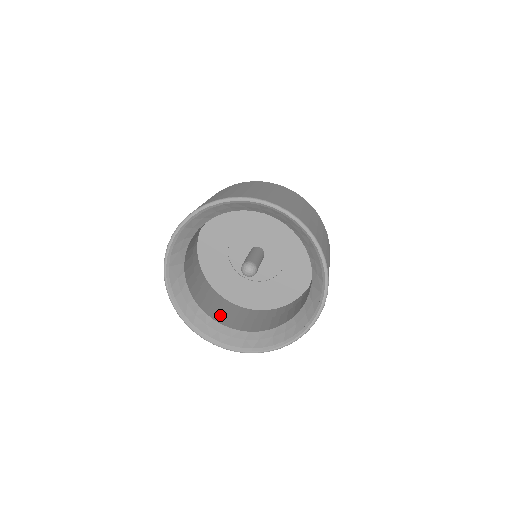
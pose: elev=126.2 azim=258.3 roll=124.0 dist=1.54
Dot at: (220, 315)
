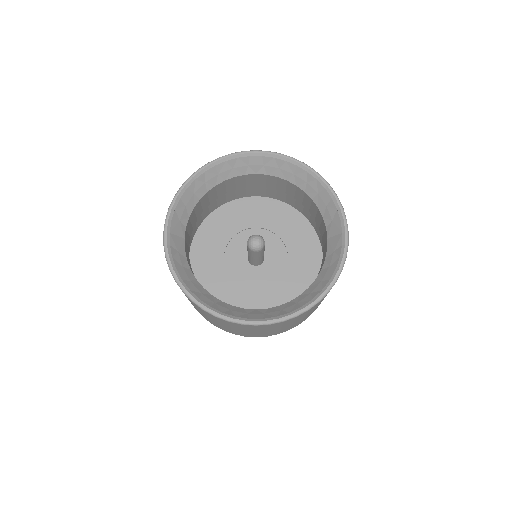
Dot at: occluded
